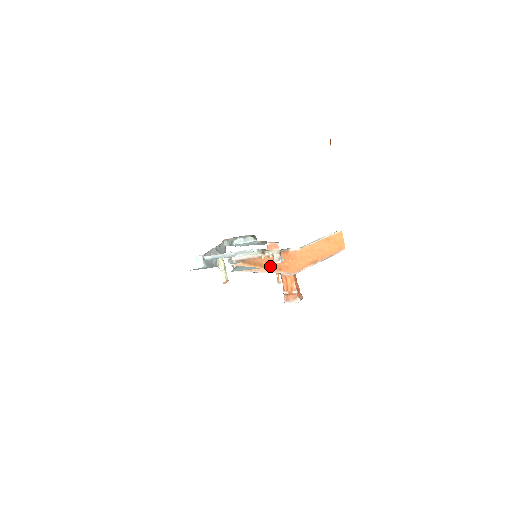
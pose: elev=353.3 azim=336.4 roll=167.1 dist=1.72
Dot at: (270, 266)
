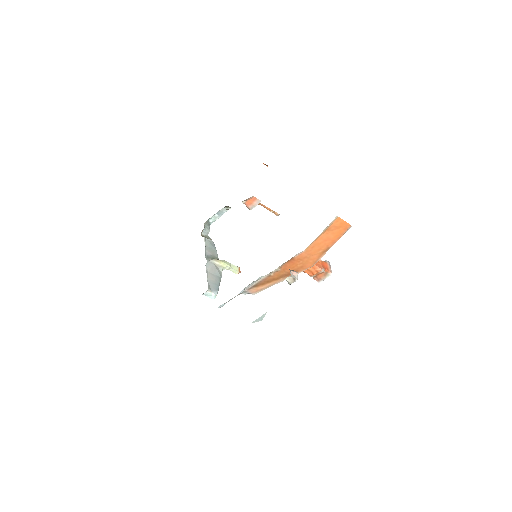
Dot at: (284, 275)
